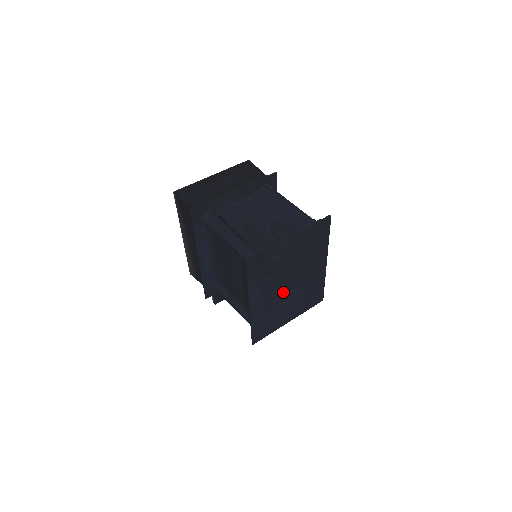
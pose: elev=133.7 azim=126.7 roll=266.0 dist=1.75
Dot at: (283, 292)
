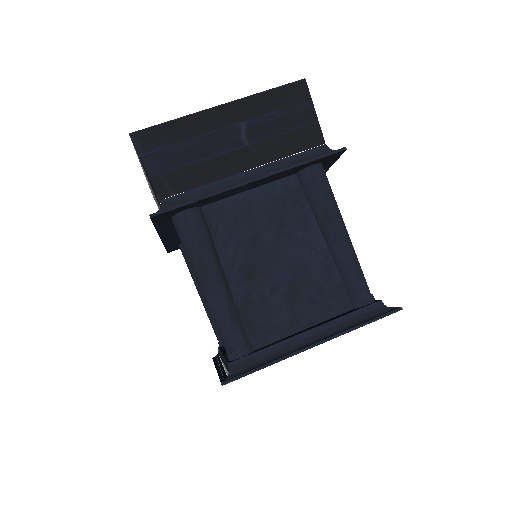
Dot at: occluded
